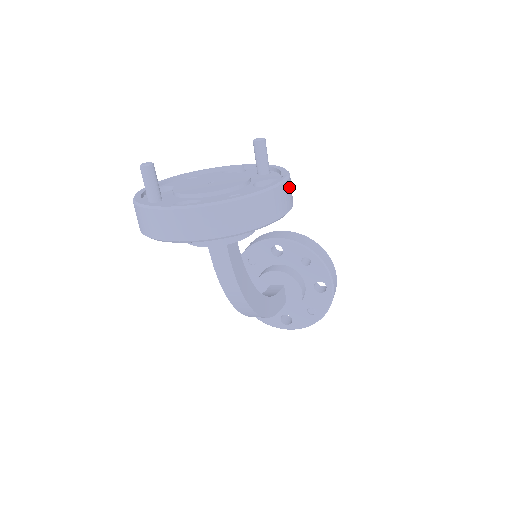
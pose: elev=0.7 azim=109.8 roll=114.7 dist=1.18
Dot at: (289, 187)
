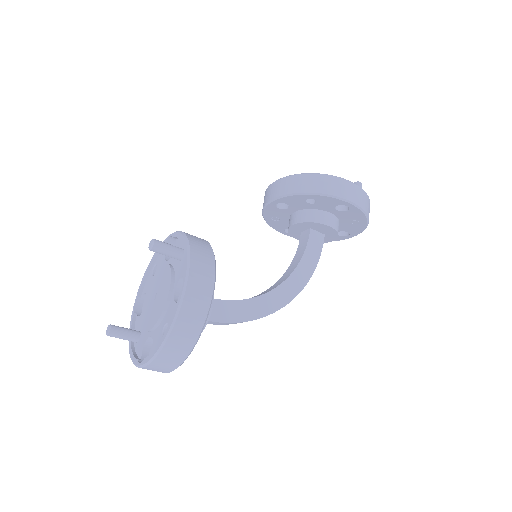
Dot at: (195, 284)
